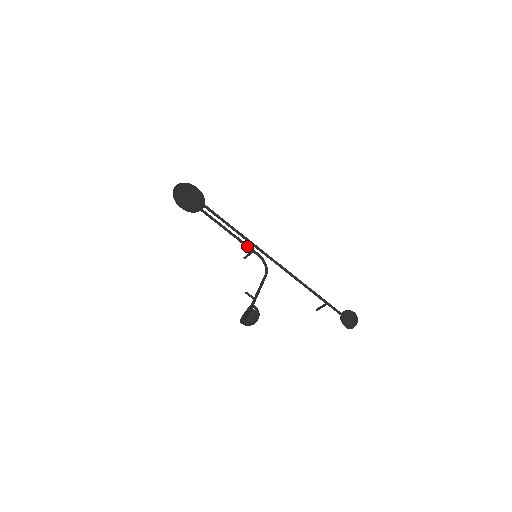
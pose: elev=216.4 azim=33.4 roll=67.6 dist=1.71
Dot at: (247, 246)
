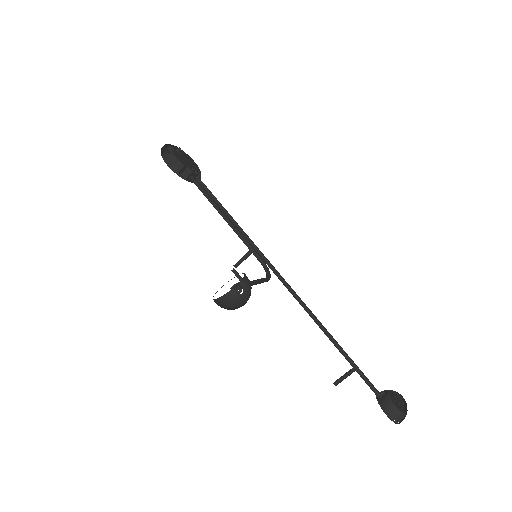
Dot at: (245, 243)
